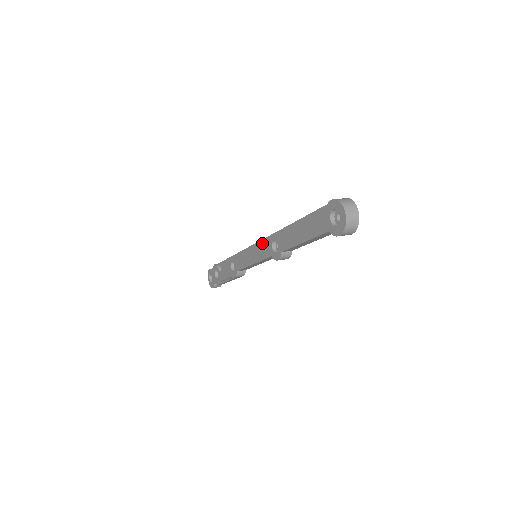
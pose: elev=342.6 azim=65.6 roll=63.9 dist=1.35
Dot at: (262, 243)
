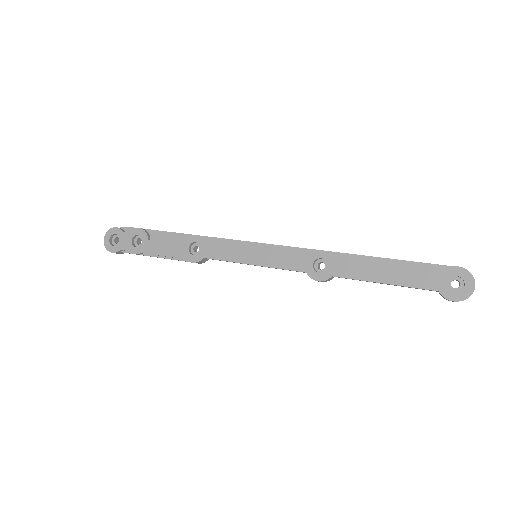
Dot at: (292, 251)
